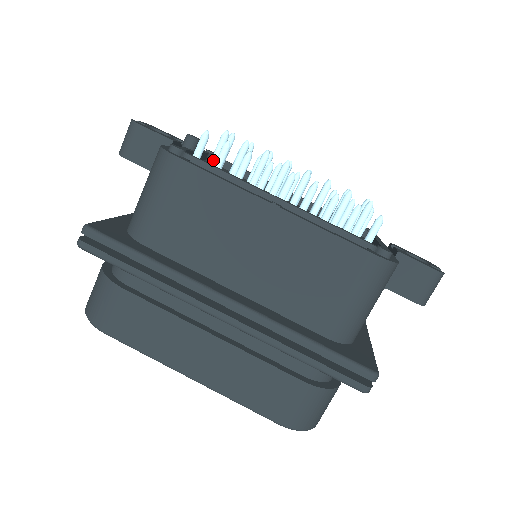
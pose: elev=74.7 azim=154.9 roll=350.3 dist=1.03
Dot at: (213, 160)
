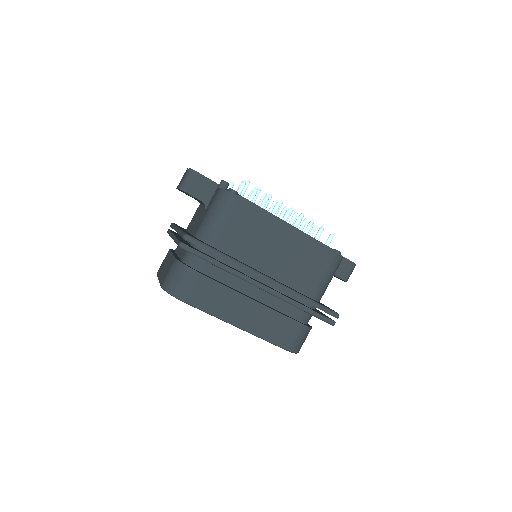
Dot at: occluded
